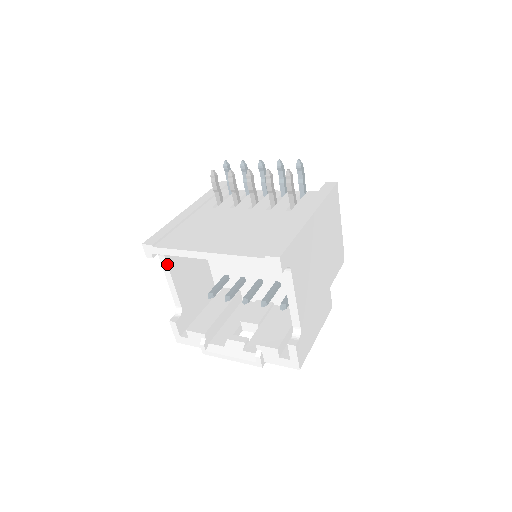
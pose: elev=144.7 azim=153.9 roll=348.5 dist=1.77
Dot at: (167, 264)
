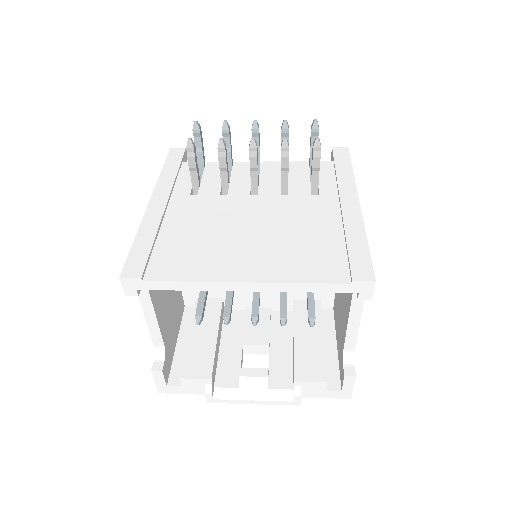
Dot at: (149, 295)
